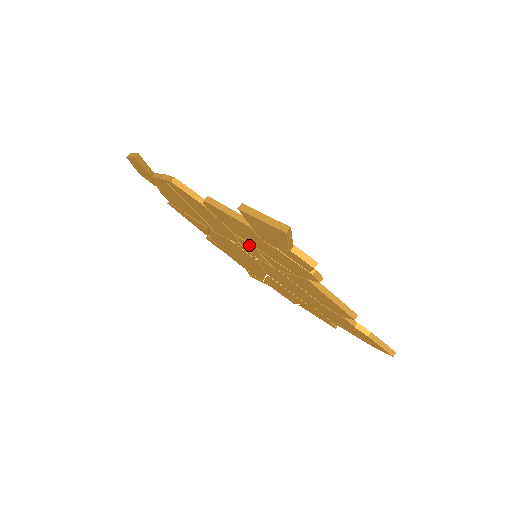
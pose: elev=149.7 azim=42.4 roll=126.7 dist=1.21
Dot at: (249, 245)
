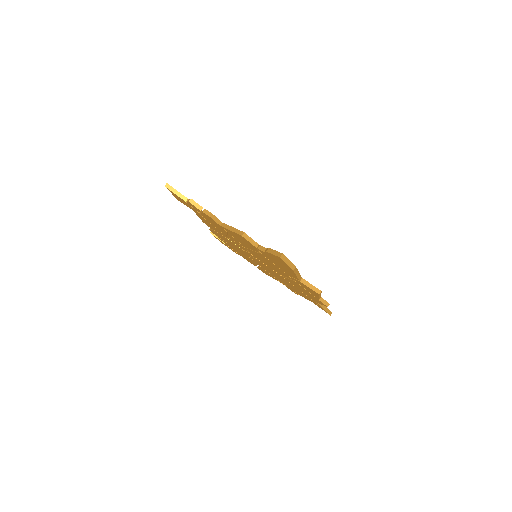
Dot at: (231, 240)
